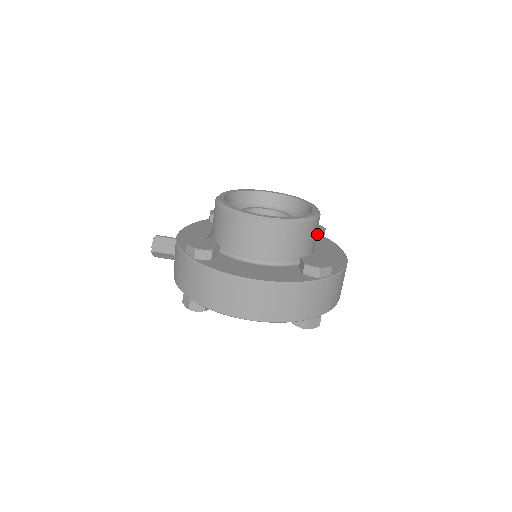
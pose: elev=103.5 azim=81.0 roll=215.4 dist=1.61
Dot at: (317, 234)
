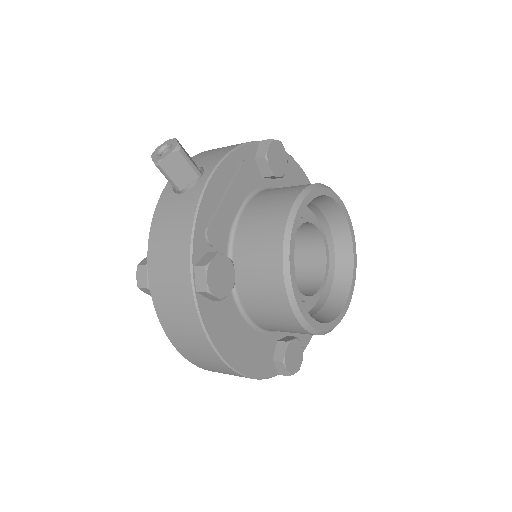
Dot at: occluded
